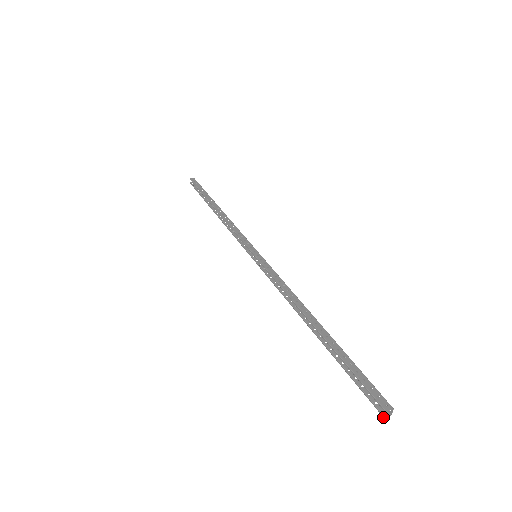
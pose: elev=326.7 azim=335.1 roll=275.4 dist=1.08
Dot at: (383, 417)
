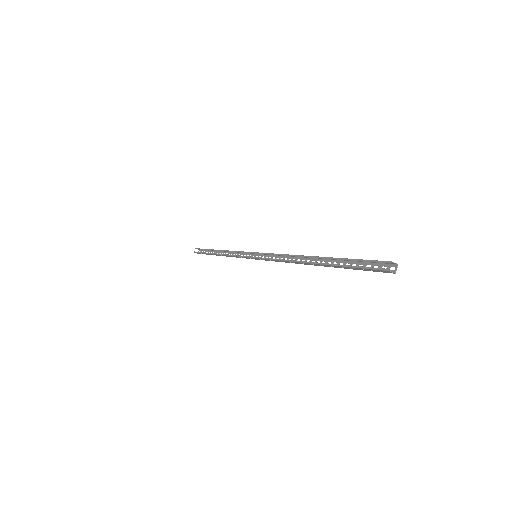
Dot at: (387, 270)
